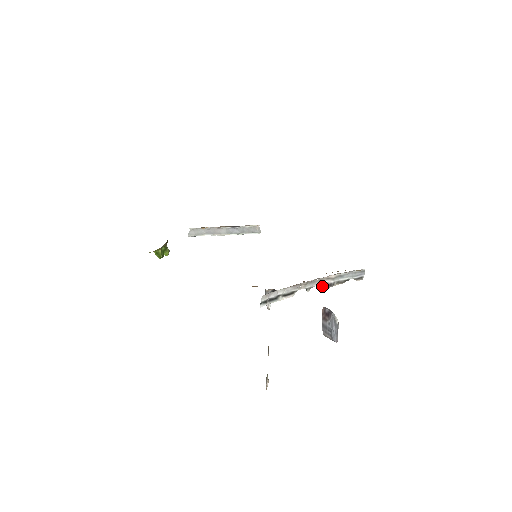
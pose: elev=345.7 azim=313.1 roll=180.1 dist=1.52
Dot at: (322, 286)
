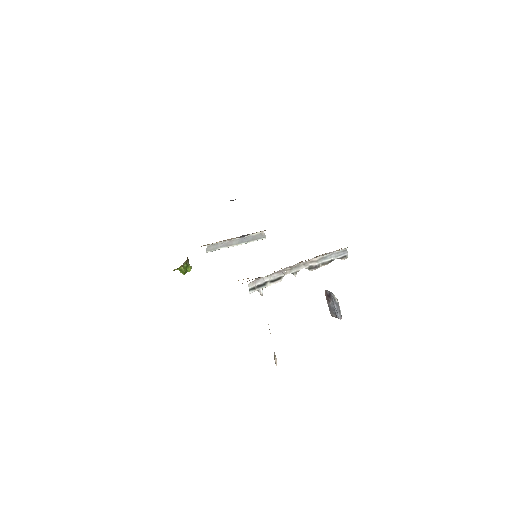
Dot at: (308, 269)
